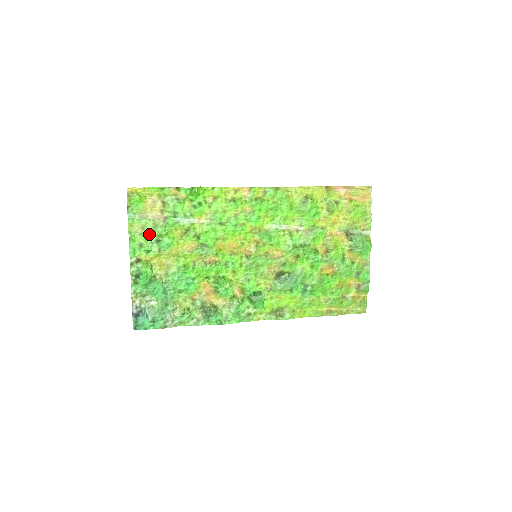
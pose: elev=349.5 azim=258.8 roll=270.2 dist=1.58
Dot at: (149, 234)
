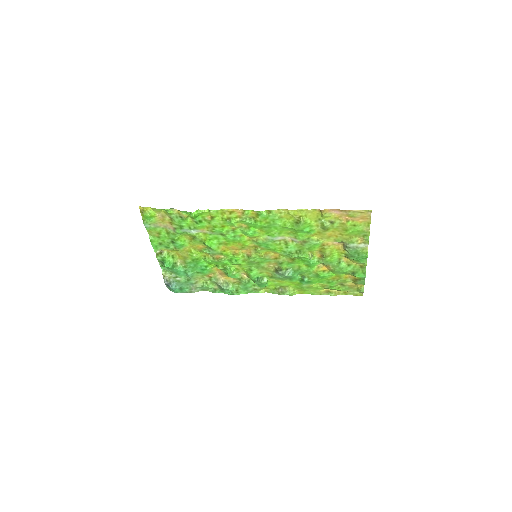
Dot at: (165, 237)
